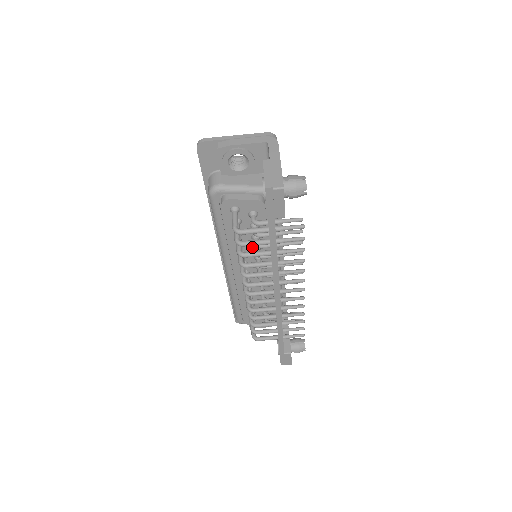
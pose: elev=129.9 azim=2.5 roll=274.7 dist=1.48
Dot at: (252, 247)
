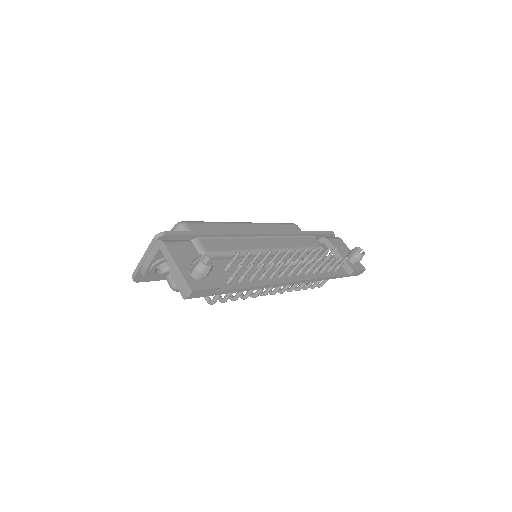
Dot at: occluded
